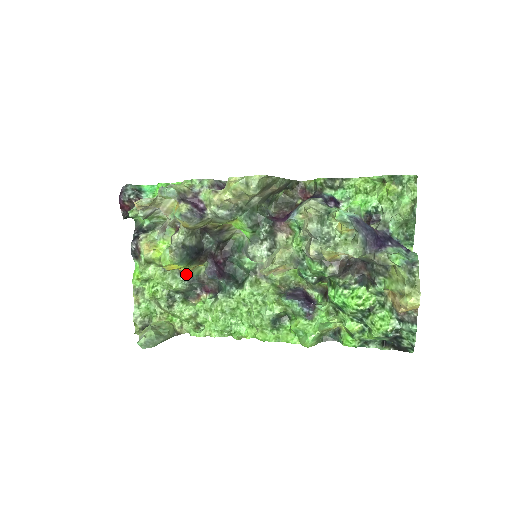
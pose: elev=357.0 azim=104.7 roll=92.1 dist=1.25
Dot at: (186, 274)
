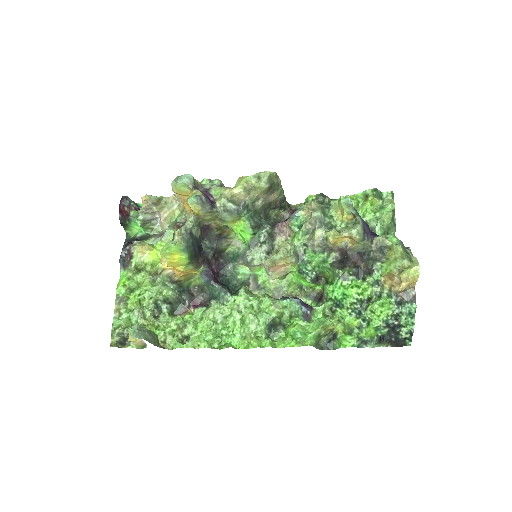
Dot at: (177, 283)
